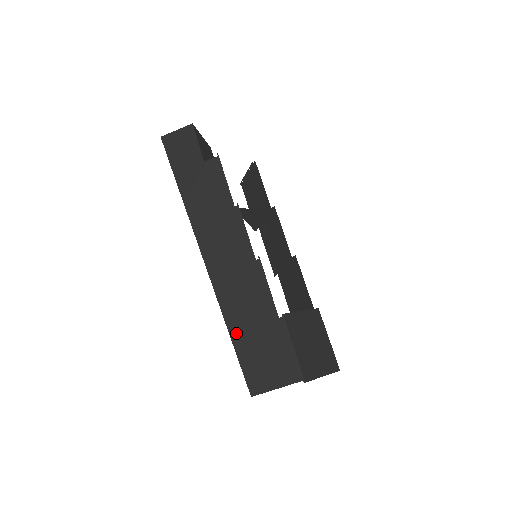
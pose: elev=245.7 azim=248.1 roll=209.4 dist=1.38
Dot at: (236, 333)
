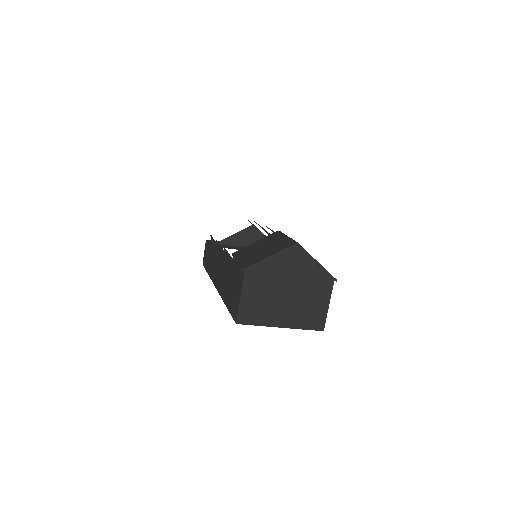
Dot at: (227, 300)
